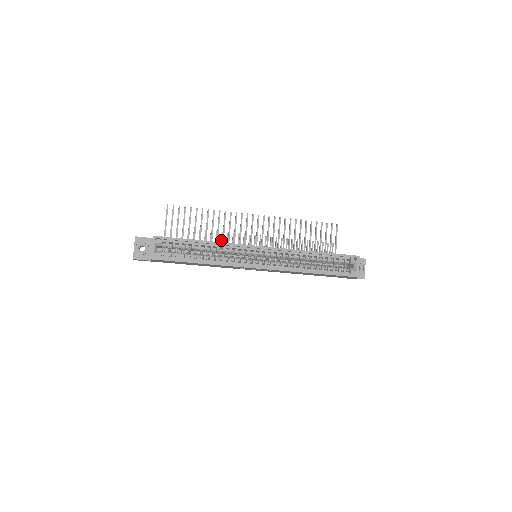
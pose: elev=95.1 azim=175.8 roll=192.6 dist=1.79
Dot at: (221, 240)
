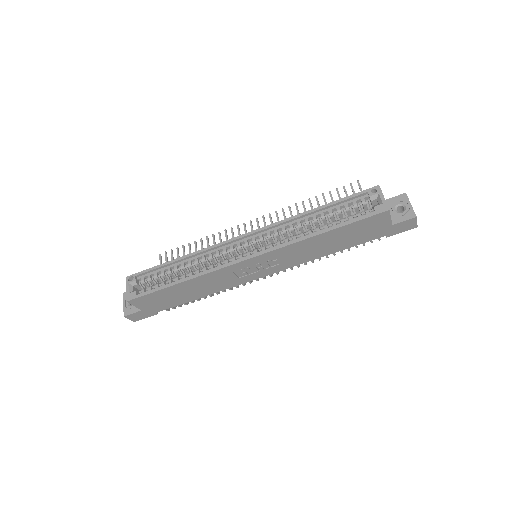
Dot at: occluded
